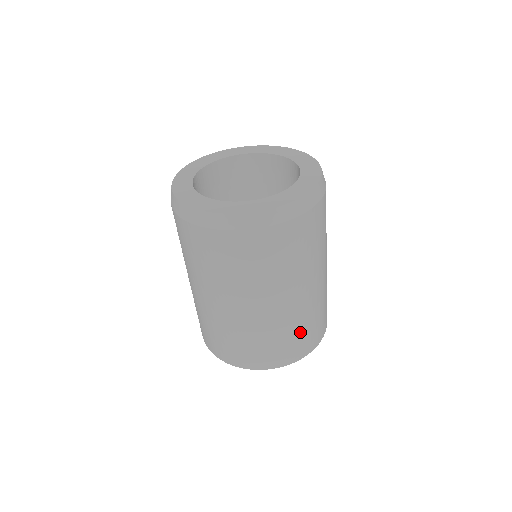
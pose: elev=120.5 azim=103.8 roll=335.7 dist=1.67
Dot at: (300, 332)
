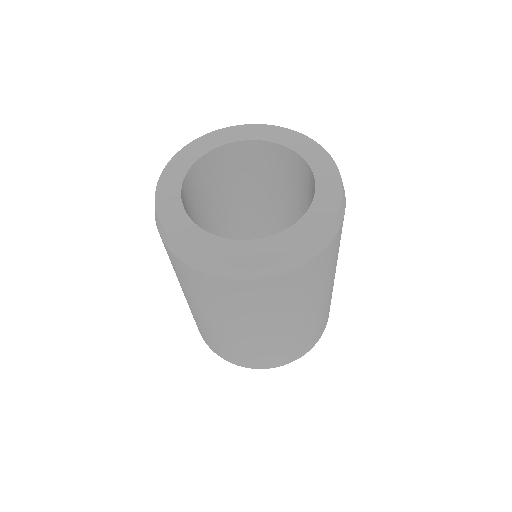
Dot at: occluded
